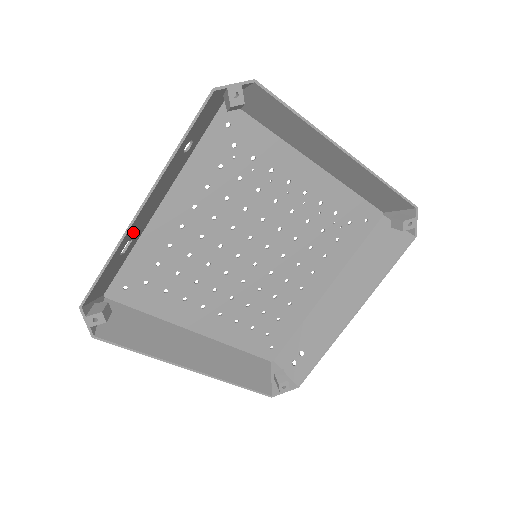
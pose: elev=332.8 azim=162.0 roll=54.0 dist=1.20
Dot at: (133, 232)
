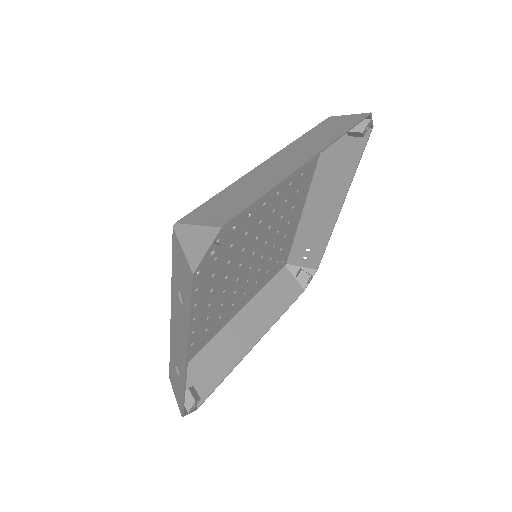
Dot at: (180, 362)
